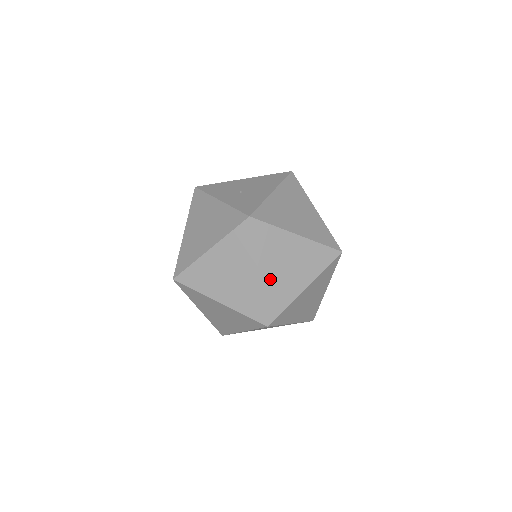
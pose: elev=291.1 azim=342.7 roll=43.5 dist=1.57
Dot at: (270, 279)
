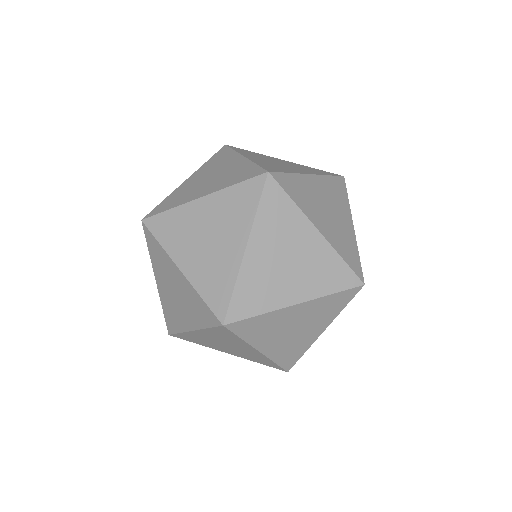
Dot at: (196, 267)
